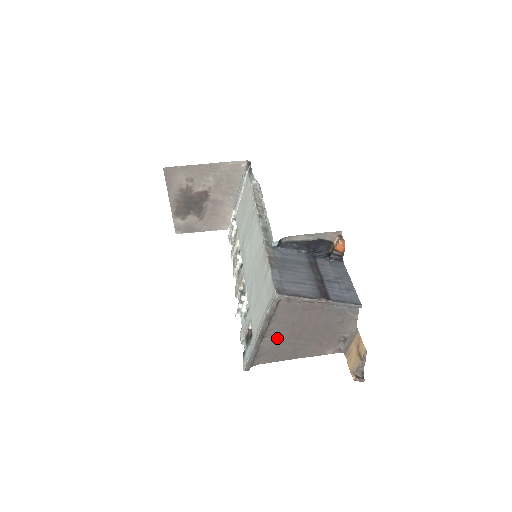
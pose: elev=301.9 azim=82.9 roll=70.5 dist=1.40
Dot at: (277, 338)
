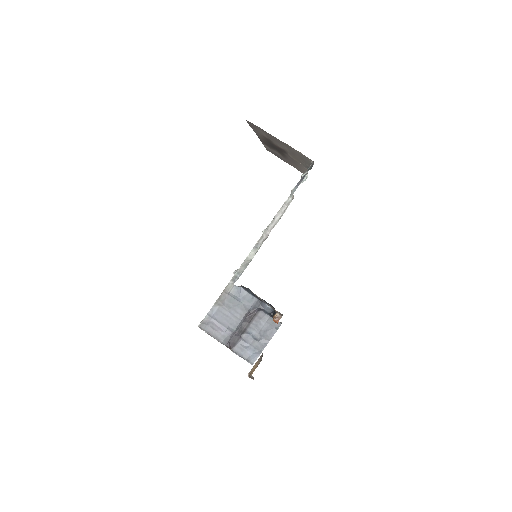
Dot at: occluded
